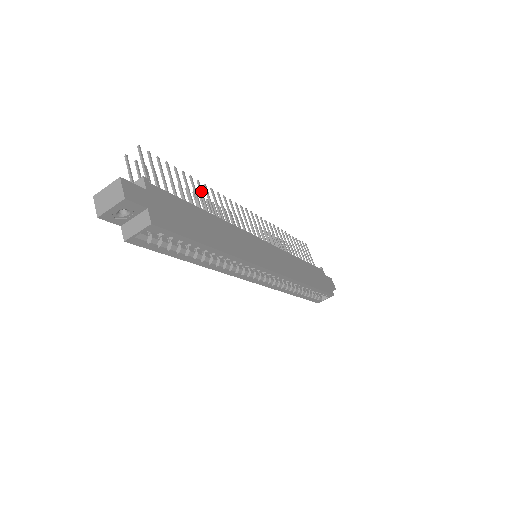
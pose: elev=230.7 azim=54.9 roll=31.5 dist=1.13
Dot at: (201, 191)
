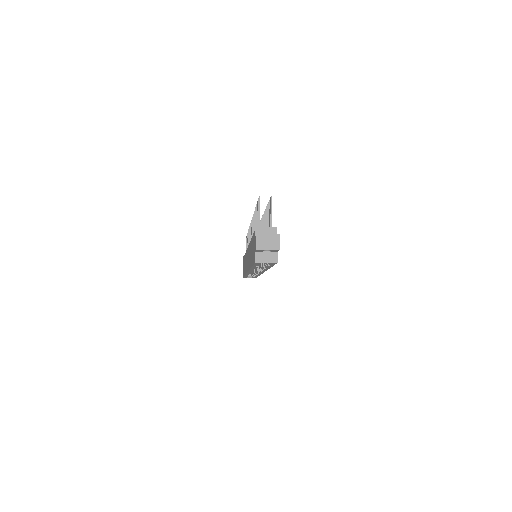
Dot at: occluded
